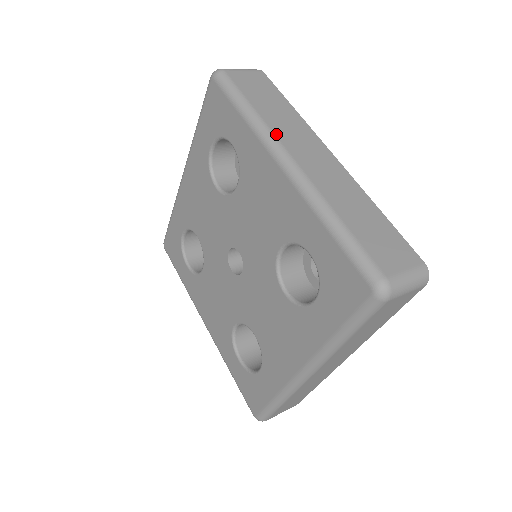
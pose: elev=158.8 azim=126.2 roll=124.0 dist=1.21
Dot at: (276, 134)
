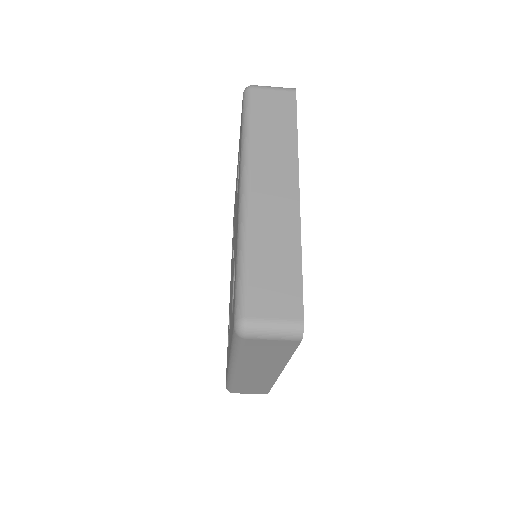
Dot at: occluded
